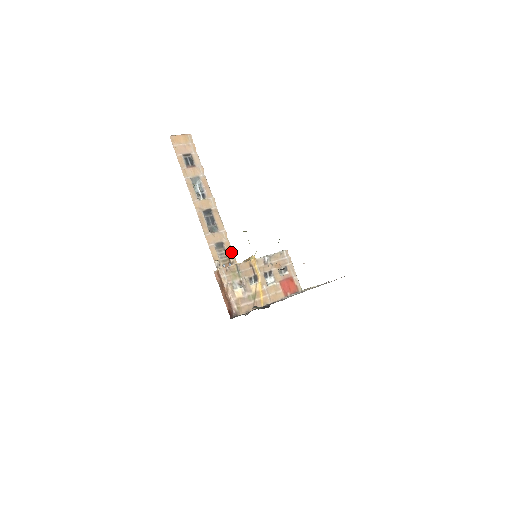
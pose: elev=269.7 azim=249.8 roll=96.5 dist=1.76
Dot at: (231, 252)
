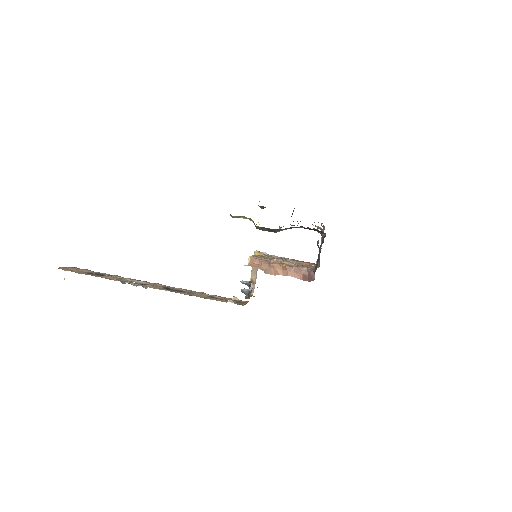
Dot at: (228, 298)
